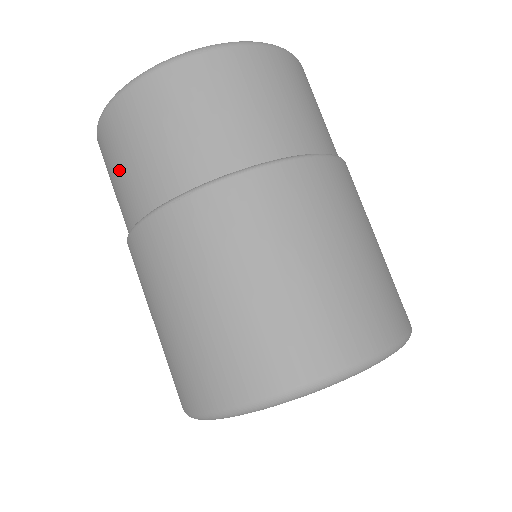
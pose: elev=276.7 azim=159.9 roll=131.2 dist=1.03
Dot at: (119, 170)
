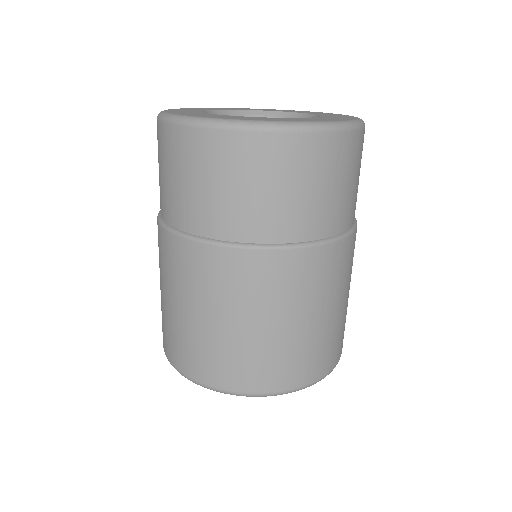
Dot at: (159, 170)
